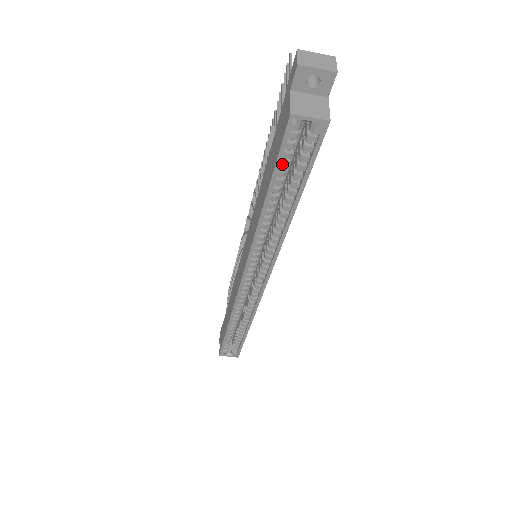
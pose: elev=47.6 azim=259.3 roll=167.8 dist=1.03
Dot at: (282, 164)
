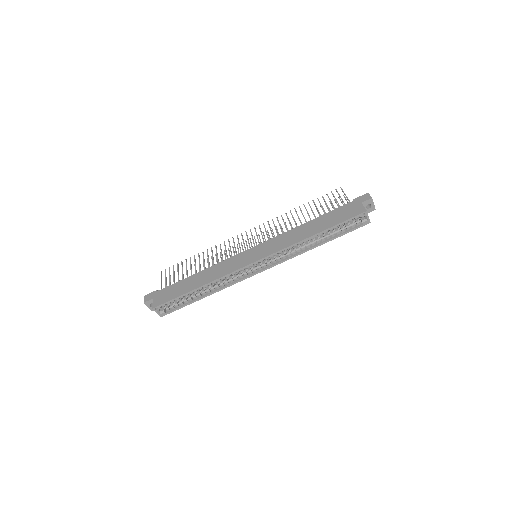
Dot at: (341, 224)
